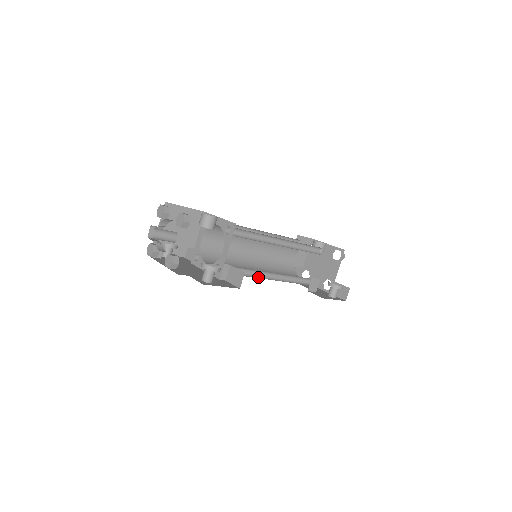
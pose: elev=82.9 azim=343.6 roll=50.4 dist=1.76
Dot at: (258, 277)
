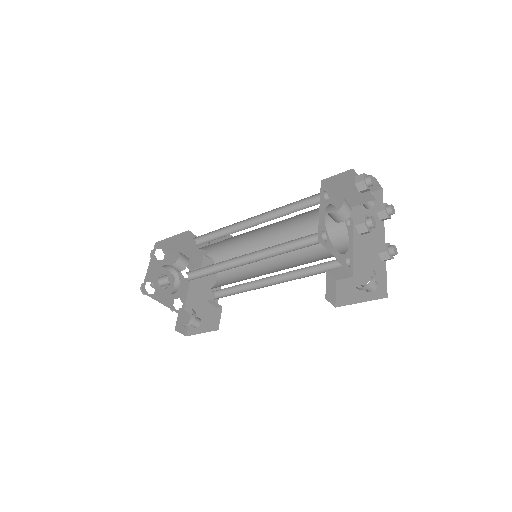
Dot at: (263, 283)
